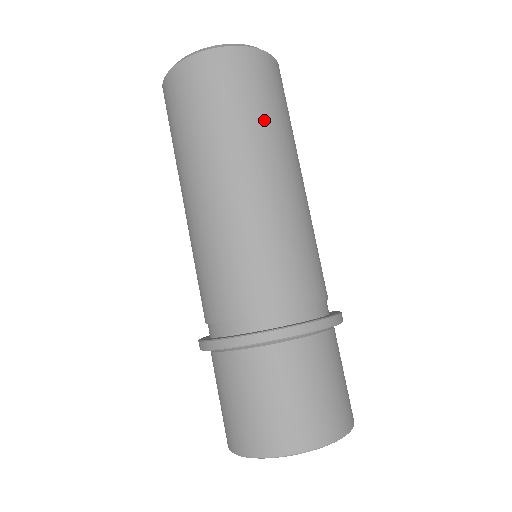
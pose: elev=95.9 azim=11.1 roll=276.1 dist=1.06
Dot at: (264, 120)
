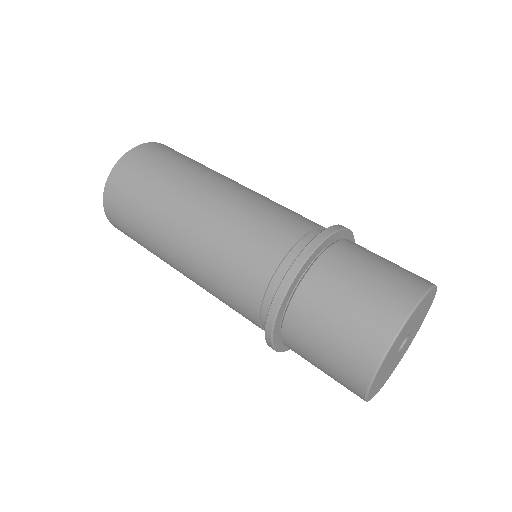
Dot at: occluded
